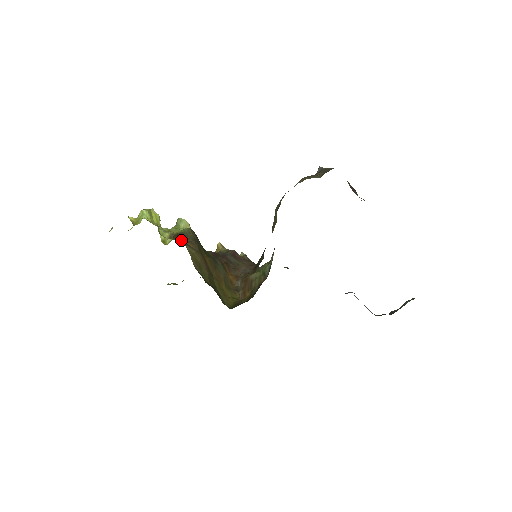
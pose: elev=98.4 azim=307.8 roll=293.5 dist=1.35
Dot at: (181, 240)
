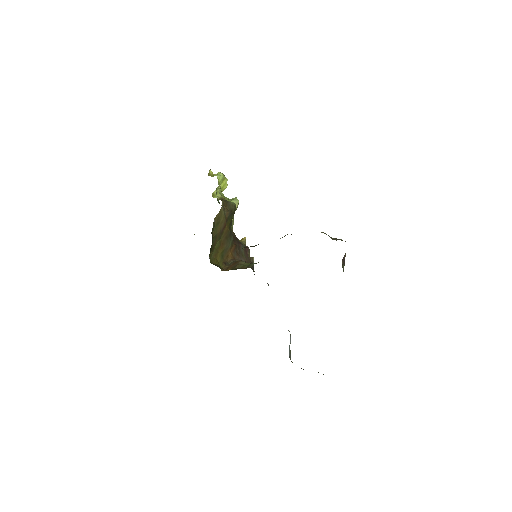
Dot at: (223, 202)
